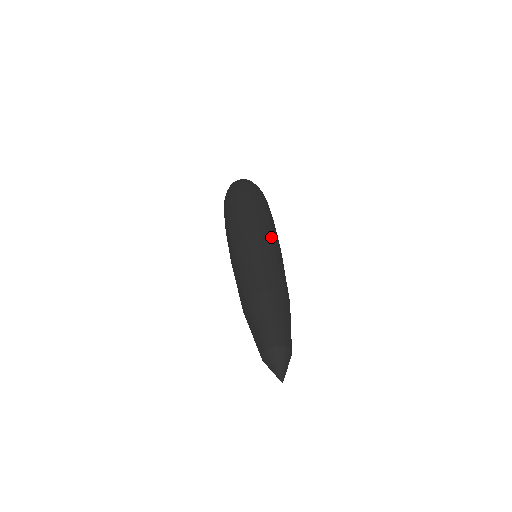
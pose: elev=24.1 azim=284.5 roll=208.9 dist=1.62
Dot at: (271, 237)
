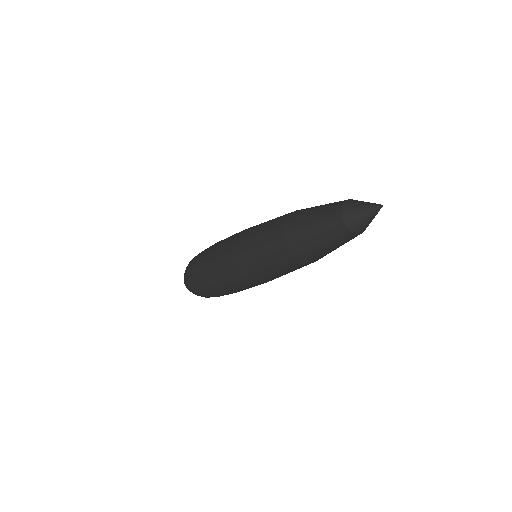
Dot at: occluded
